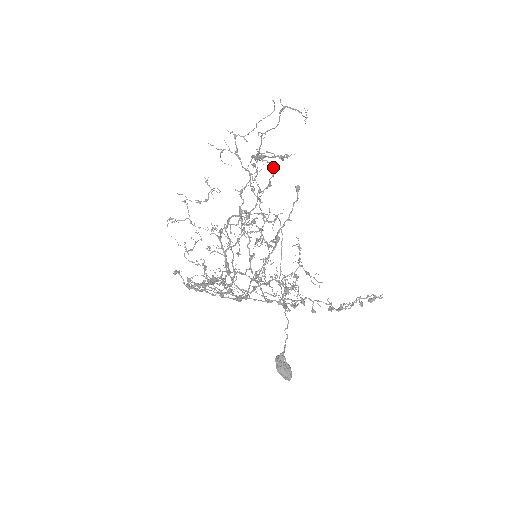
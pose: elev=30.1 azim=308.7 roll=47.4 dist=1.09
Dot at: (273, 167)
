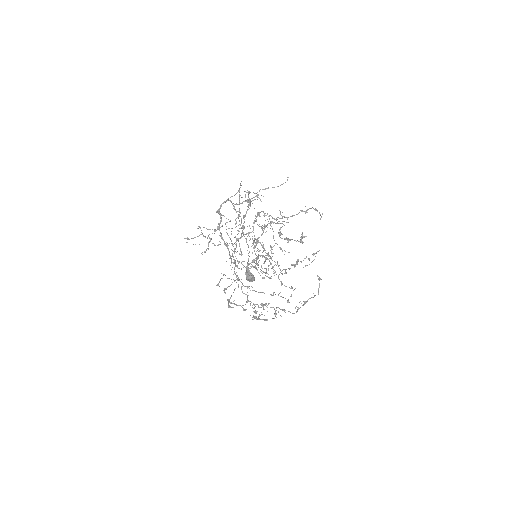
Dot at: (284, 225)
